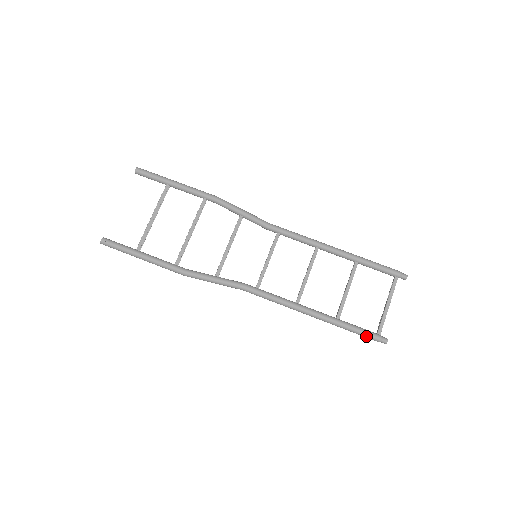
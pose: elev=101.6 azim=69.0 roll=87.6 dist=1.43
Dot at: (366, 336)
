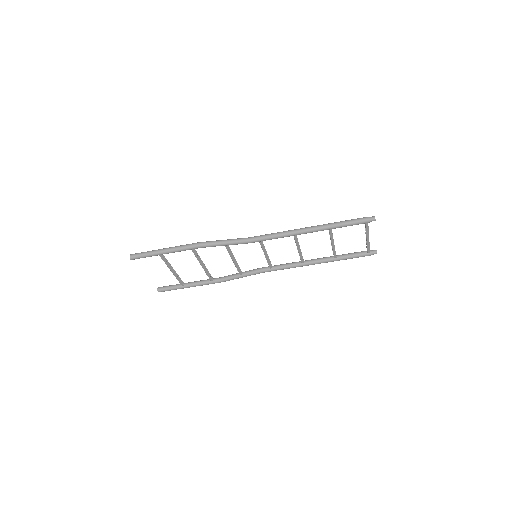
Dot at: occluded
